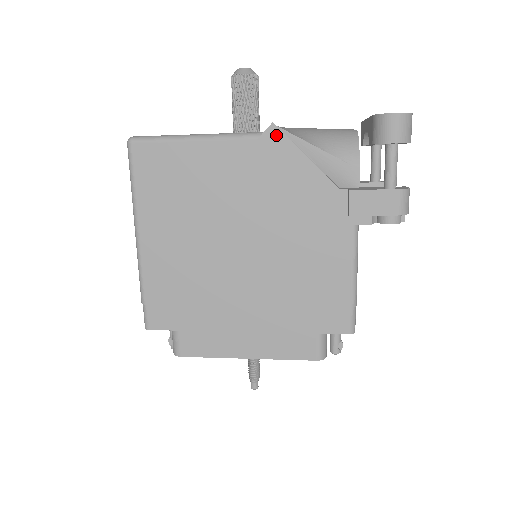
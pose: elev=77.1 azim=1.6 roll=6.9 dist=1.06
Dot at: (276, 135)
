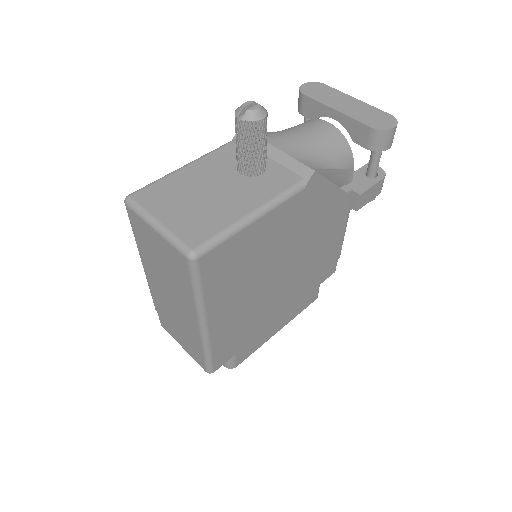
Dot at: (316, 179)
